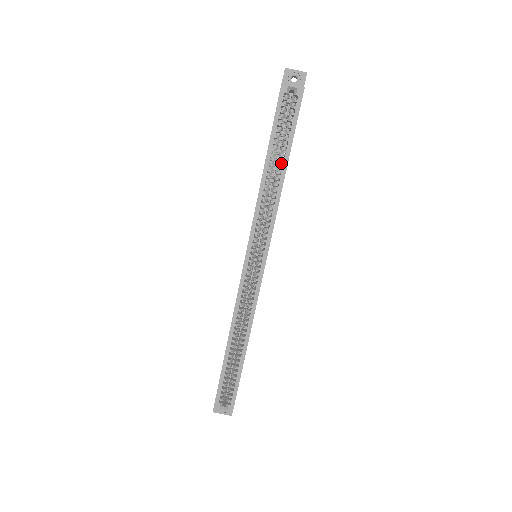
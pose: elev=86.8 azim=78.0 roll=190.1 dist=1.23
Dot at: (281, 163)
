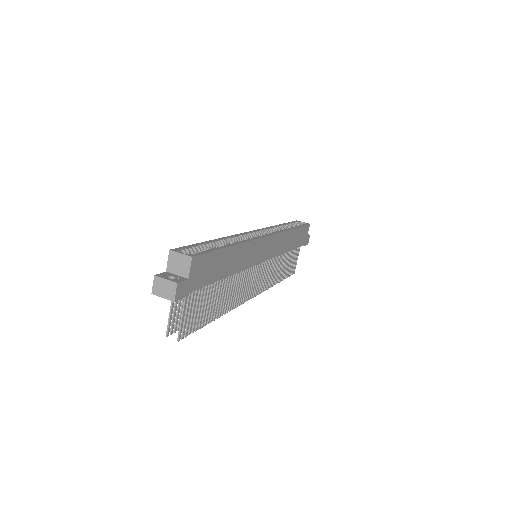
Dot at: (291, 227)
